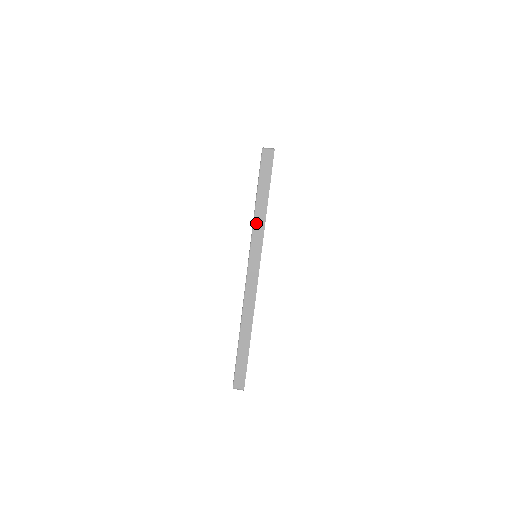
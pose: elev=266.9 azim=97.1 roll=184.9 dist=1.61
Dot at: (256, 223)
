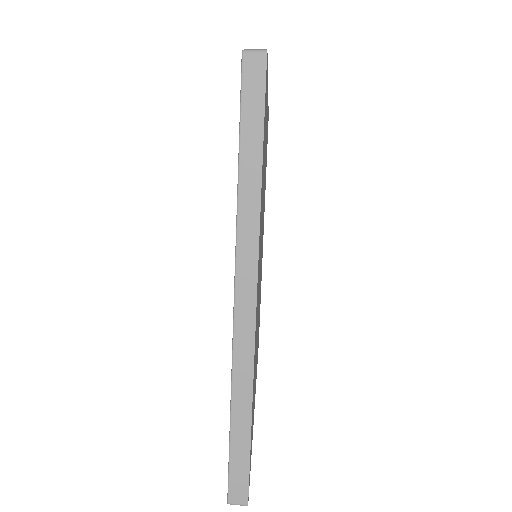
Dot at: (243, 203)
